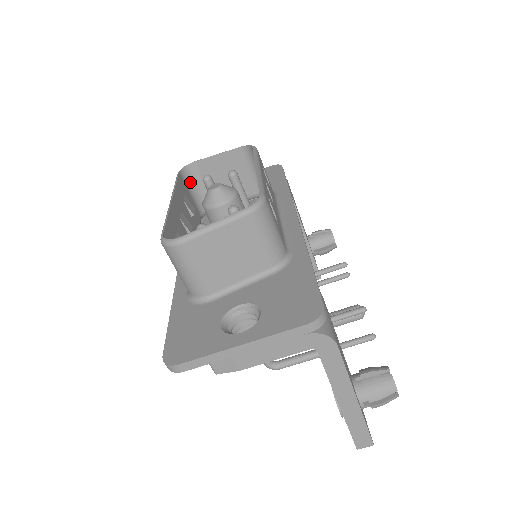
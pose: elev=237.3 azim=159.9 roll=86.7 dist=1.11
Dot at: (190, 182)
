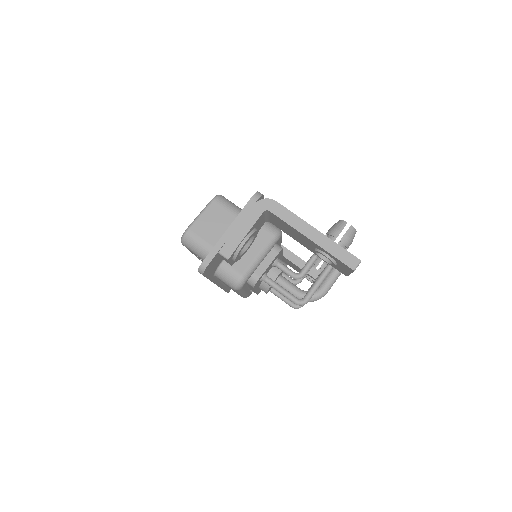
Dot at: occluded
